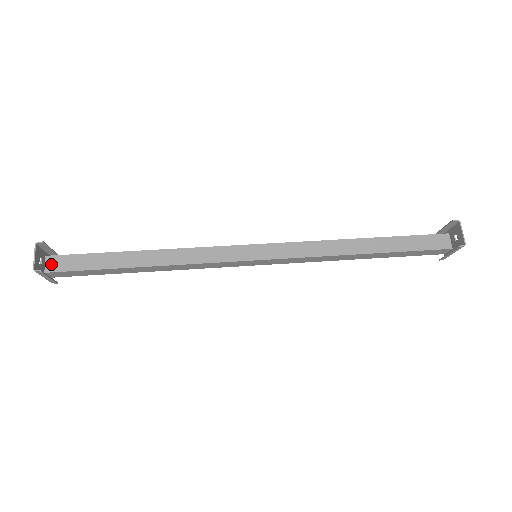
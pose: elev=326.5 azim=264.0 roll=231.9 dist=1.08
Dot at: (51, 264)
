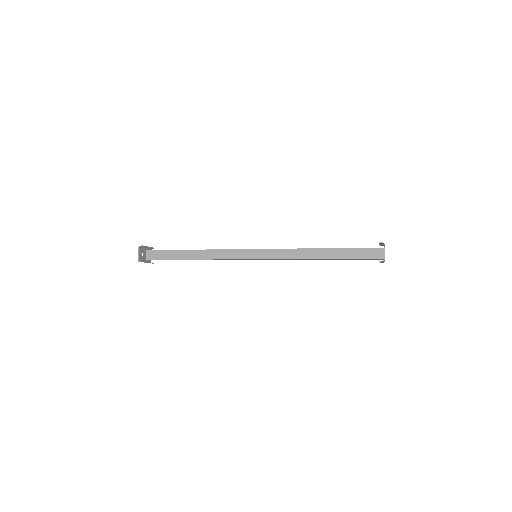
Dot at: (149, 255)
